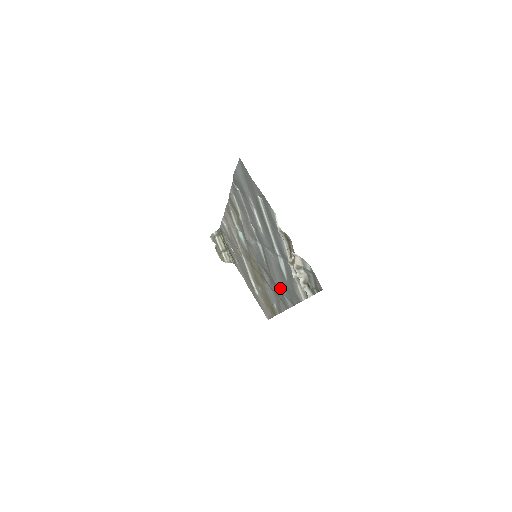
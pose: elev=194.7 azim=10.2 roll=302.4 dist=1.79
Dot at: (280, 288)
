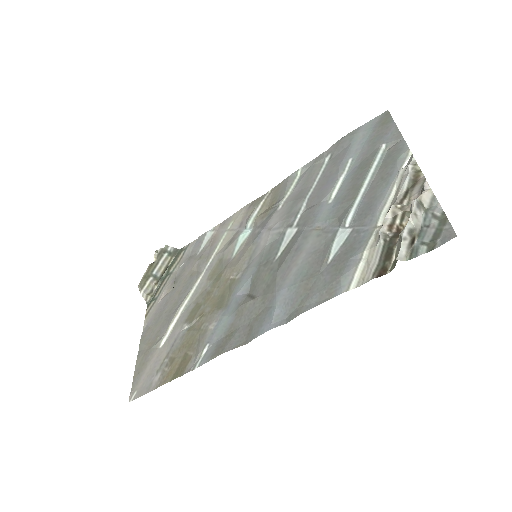
Dot at: (284, 289)
